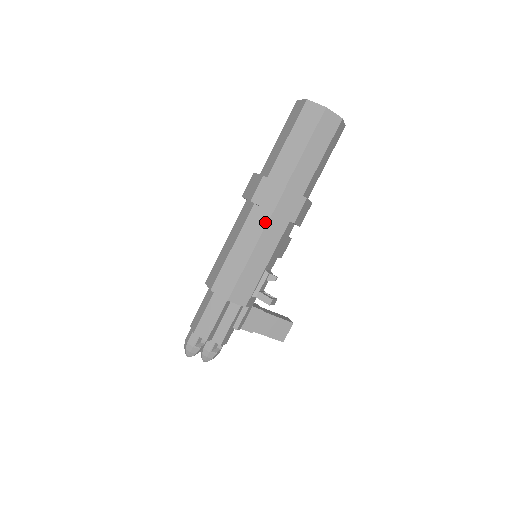
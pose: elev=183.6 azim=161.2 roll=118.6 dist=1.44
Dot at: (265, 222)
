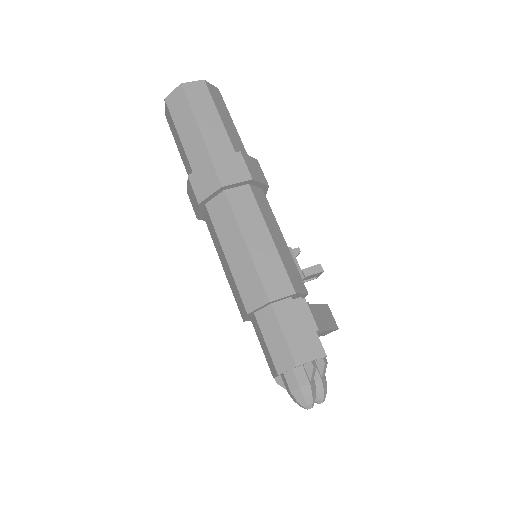
Dot at: (251, 196)
